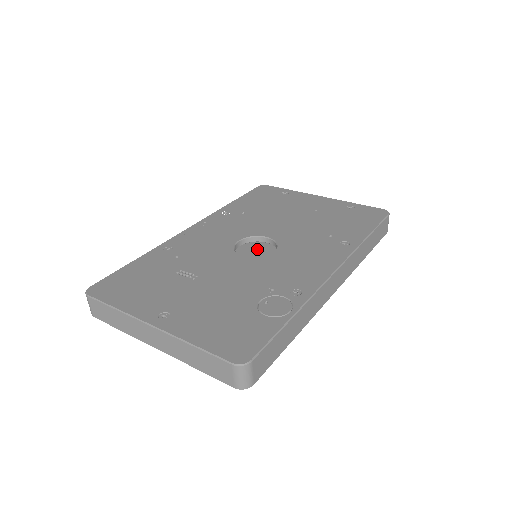
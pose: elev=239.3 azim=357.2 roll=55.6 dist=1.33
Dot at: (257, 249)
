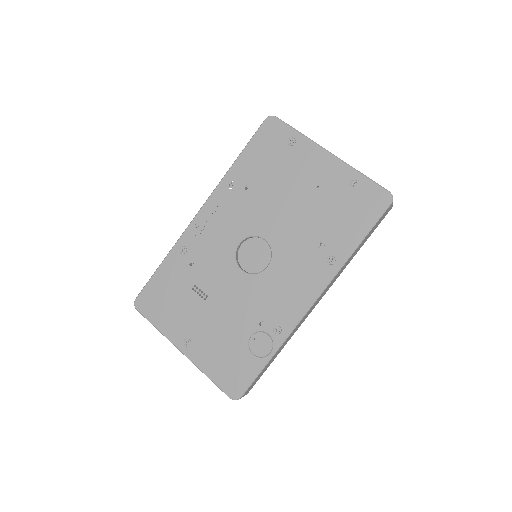
Dot at: (258, 243)
